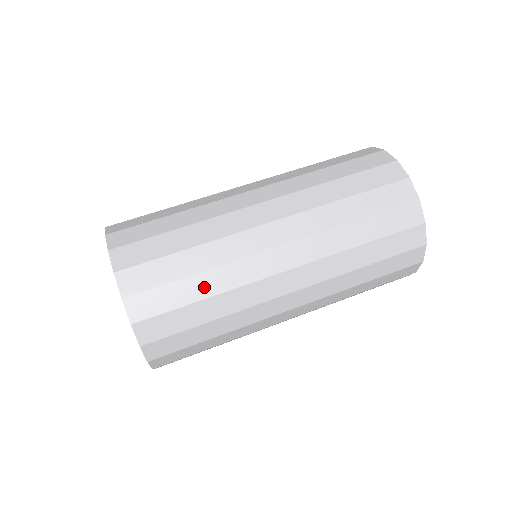
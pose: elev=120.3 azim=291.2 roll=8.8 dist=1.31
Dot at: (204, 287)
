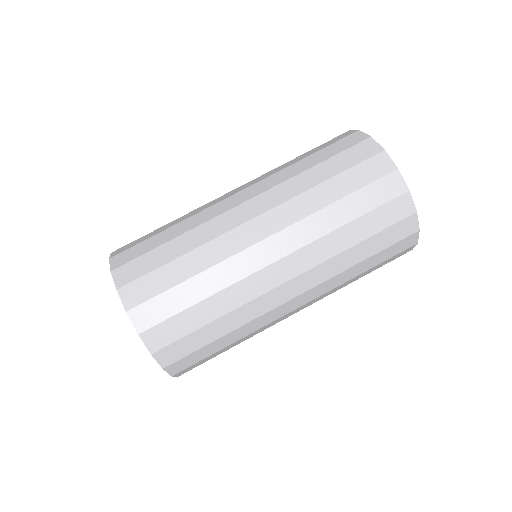
Dot at: (233, 345)
